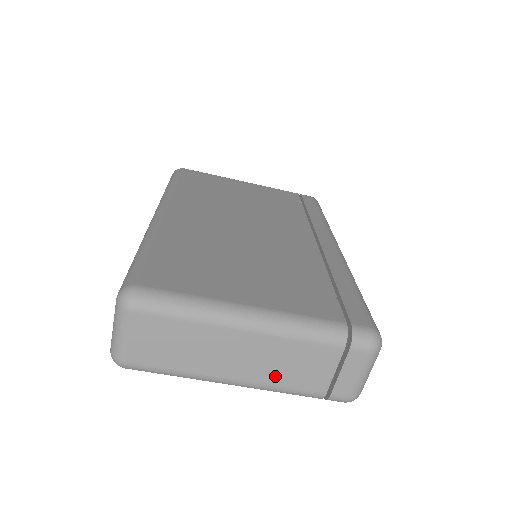
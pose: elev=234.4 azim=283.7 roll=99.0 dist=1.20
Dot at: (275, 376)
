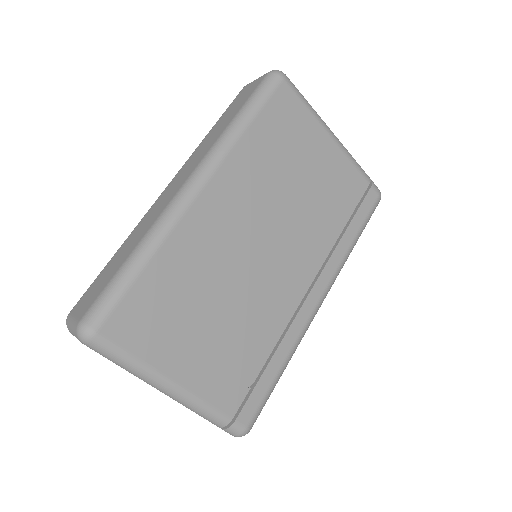
Dot at: occluded
